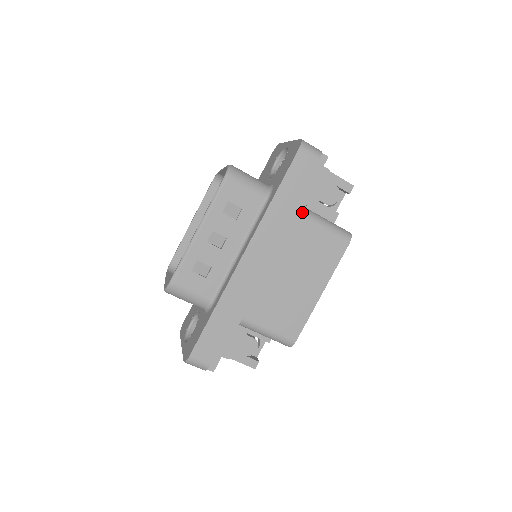
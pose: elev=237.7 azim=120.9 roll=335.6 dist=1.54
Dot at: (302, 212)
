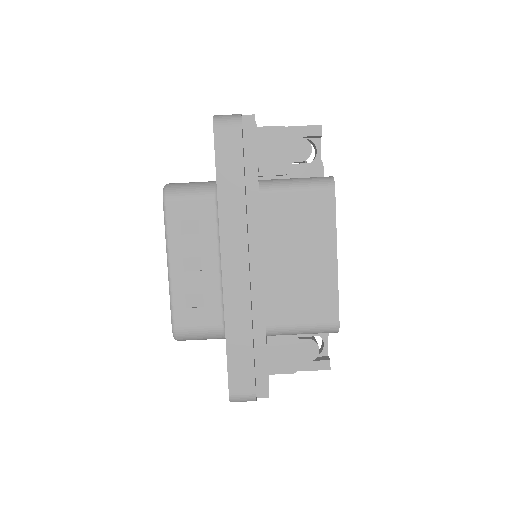
Dot at: (262, 187)
